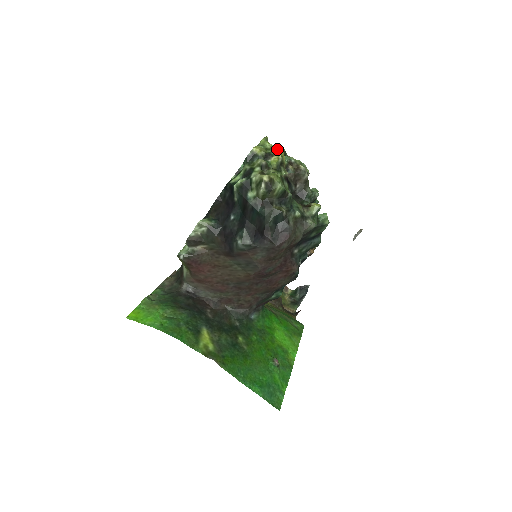
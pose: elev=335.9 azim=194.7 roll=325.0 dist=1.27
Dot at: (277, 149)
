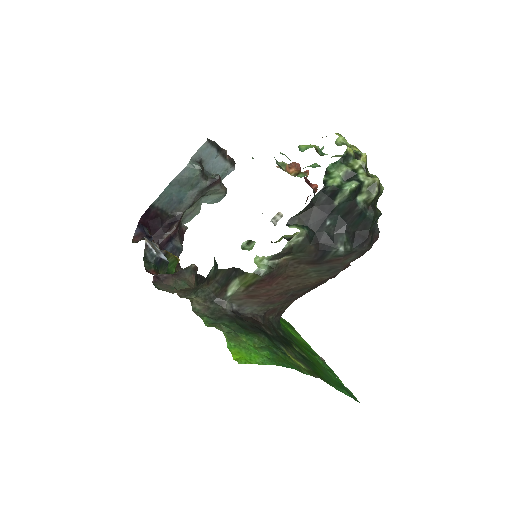
Dot at: (356, 148)
